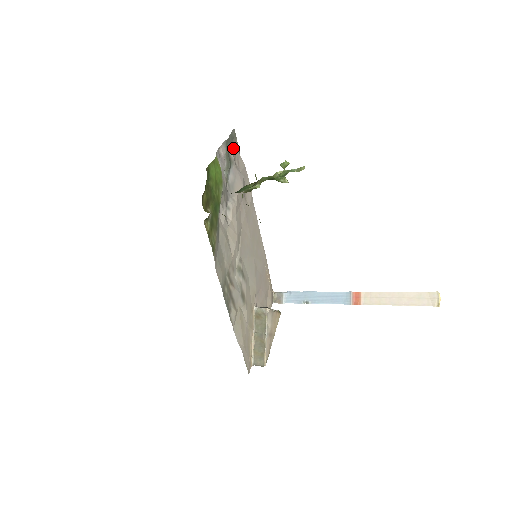
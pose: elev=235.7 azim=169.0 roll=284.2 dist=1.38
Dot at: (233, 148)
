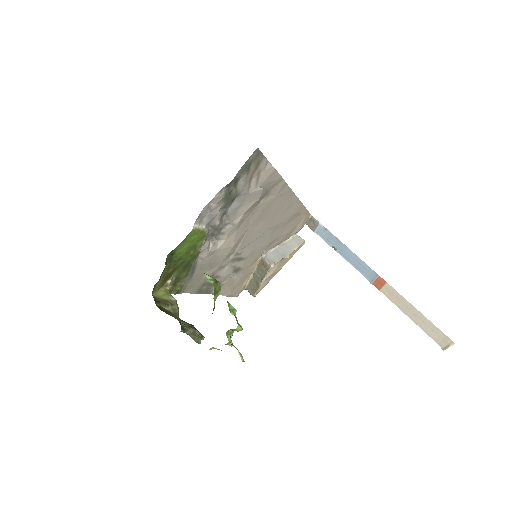
Dot at: (249, 171)
